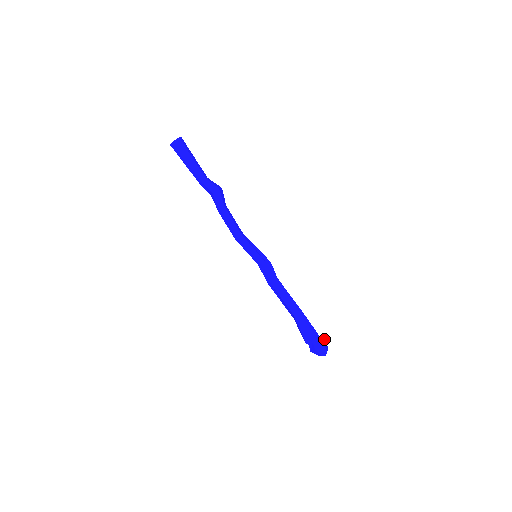
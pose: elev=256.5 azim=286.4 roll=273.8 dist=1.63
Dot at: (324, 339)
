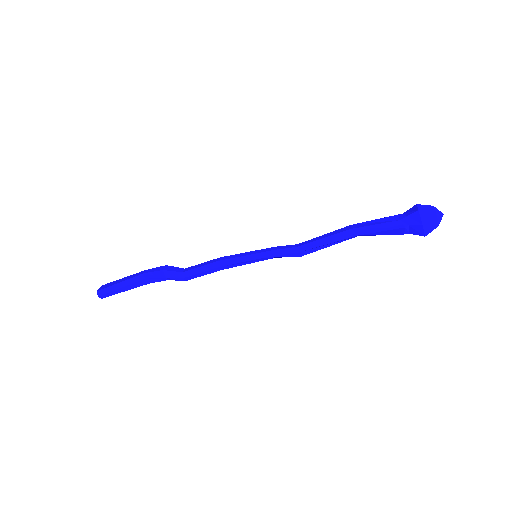
Dot at: occluded
